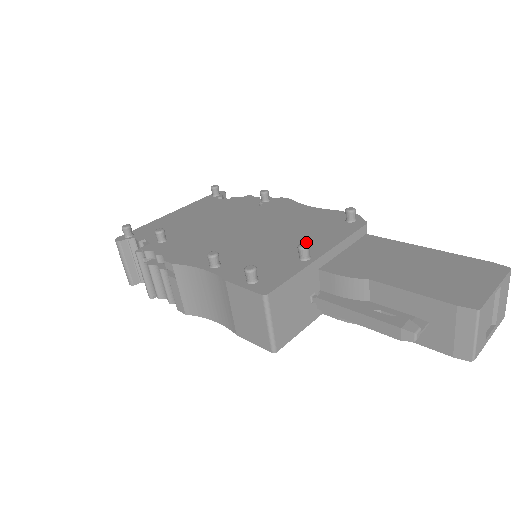
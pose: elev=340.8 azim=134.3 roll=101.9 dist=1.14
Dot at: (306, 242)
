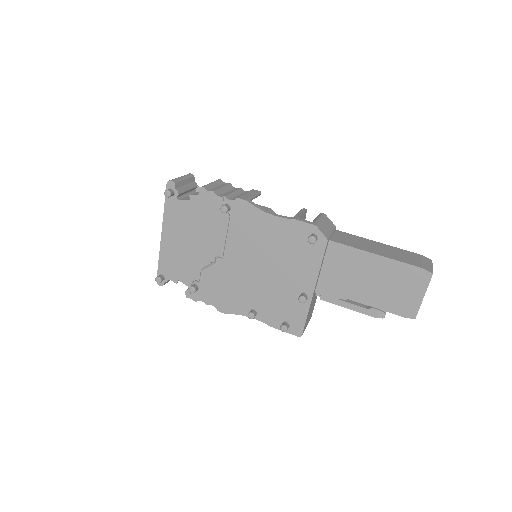
Dot at: (296, 276)
